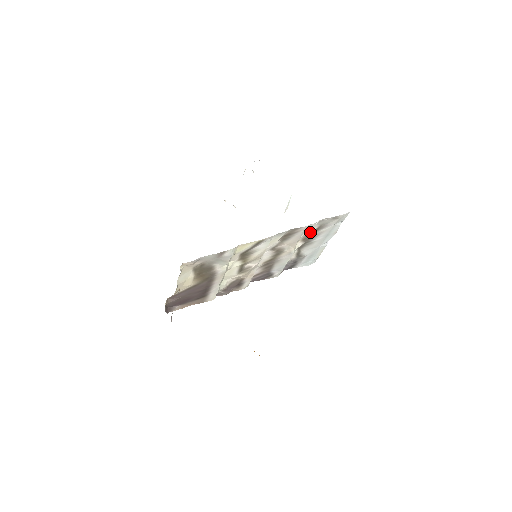
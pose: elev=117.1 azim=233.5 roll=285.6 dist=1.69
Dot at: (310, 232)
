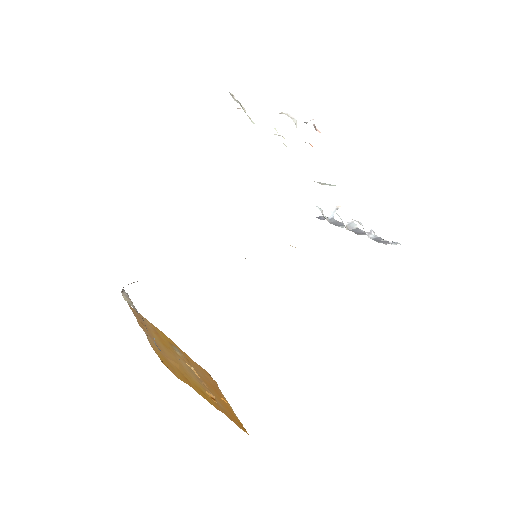
Dot at: occluded
